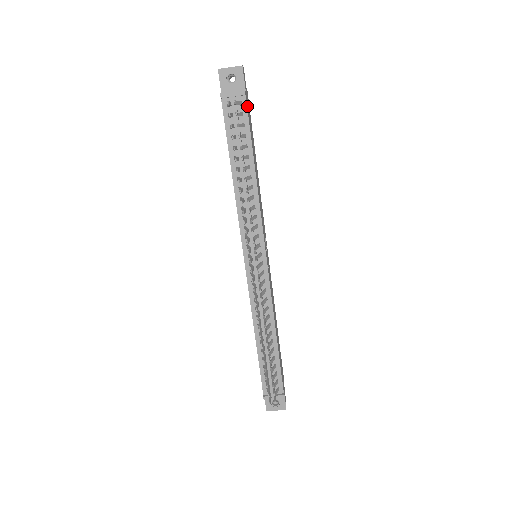
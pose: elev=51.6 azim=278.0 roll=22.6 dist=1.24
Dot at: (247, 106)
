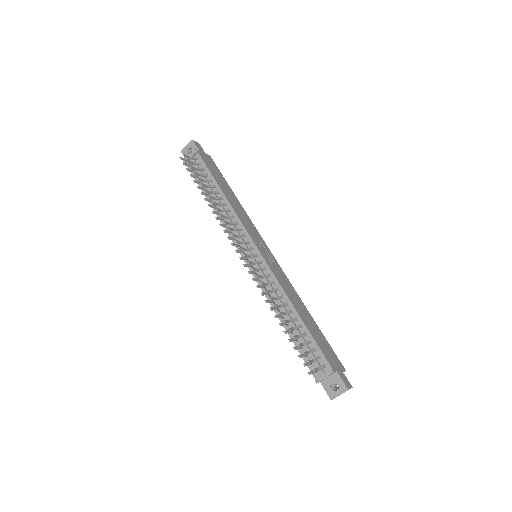
Dot at: (203, 159)
